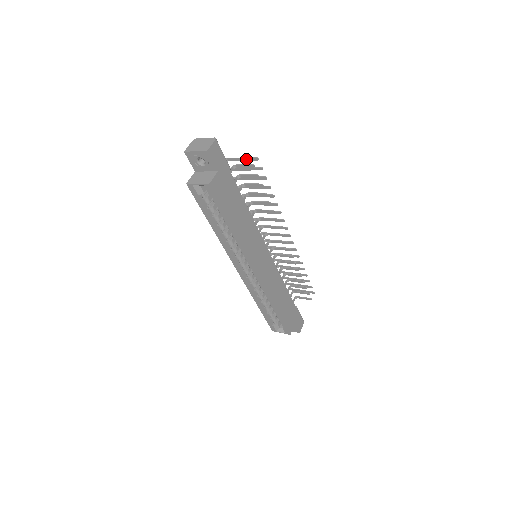
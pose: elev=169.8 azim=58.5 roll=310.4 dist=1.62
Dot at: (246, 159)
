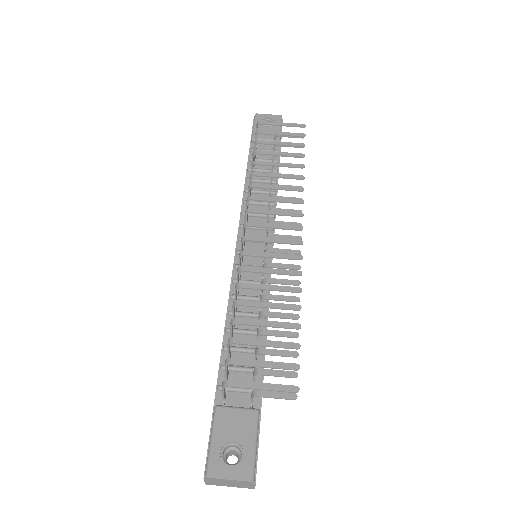
Dot at: (271, 388)
